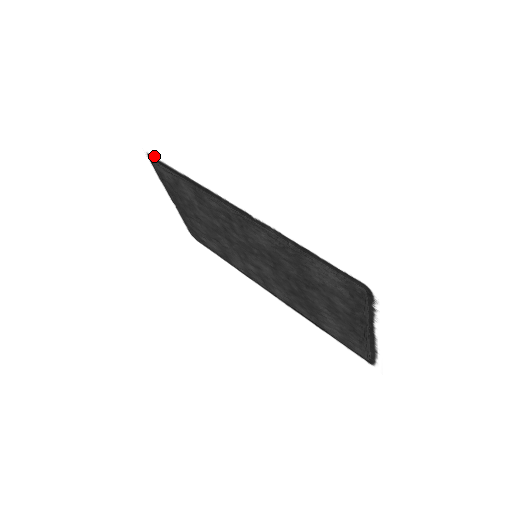
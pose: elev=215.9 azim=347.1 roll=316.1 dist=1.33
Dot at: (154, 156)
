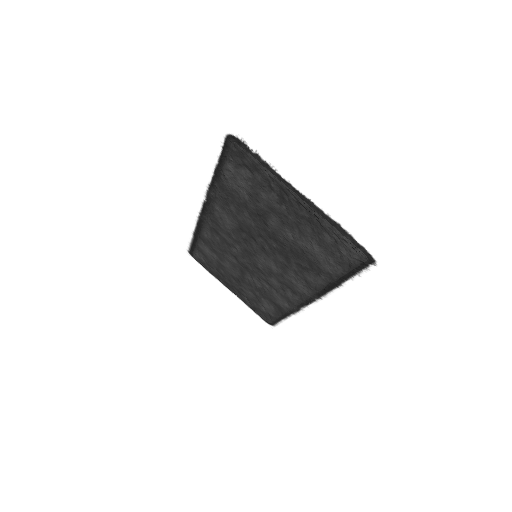
Dot at: (188, 247)
